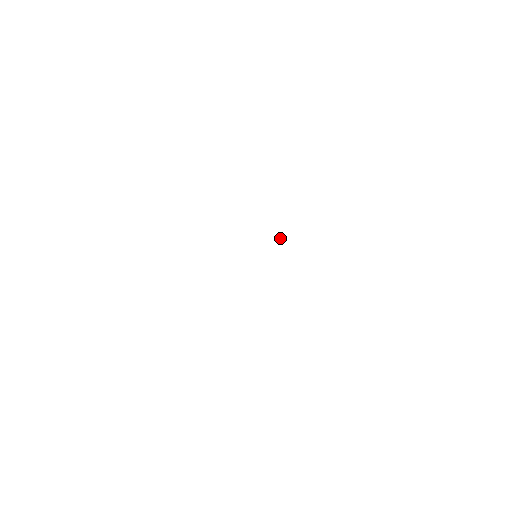
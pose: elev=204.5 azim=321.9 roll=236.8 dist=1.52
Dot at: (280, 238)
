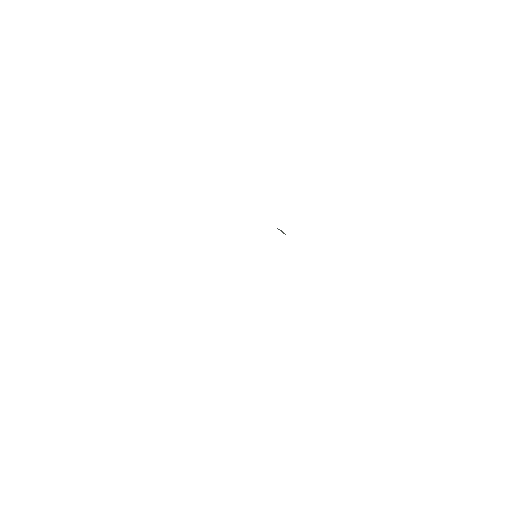
Dot at: occluded
